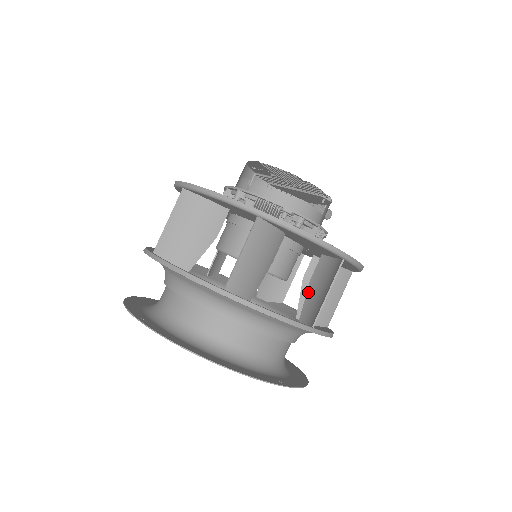
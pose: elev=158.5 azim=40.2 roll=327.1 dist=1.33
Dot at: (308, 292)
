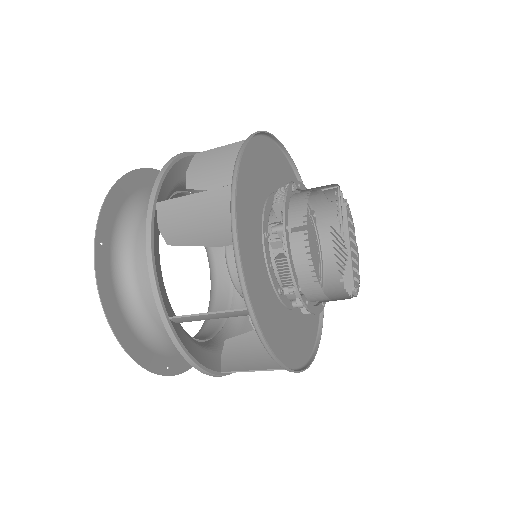
Dot at: occluded
